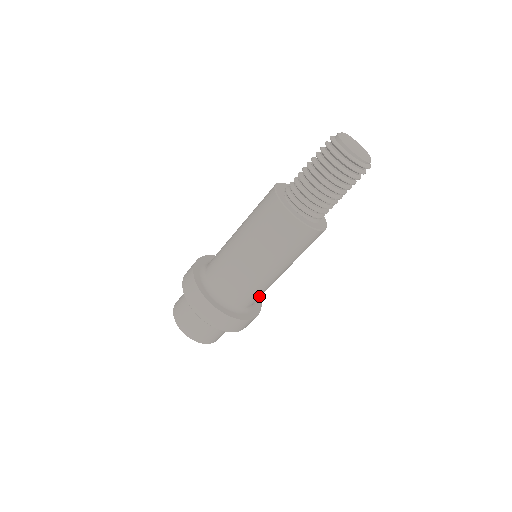
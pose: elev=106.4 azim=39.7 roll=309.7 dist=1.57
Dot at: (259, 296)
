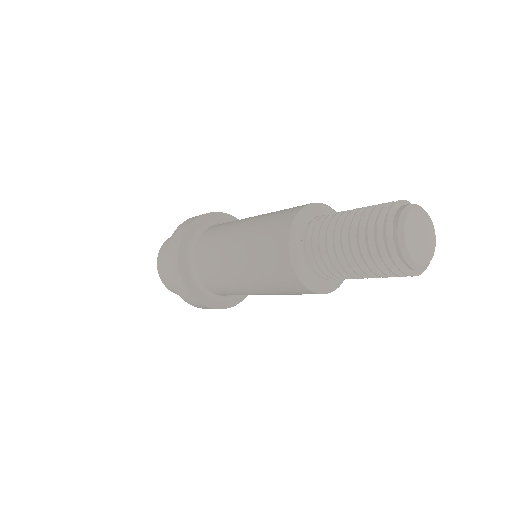
Dot at: occluded
